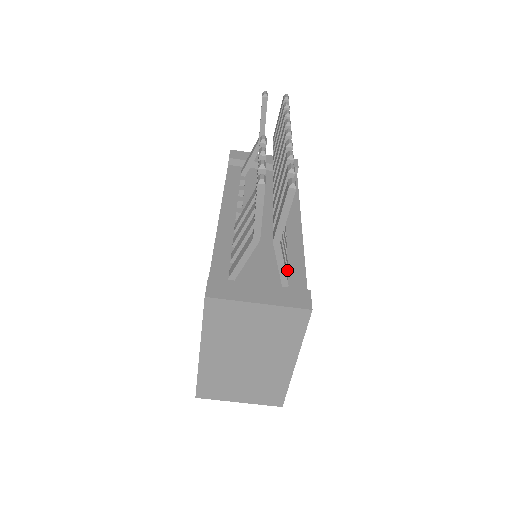
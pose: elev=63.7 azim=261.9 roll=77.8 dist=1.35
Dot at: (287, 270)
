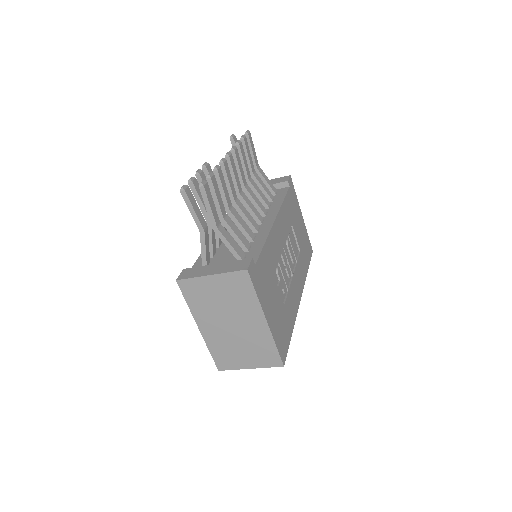
Dot at: (248, 252)
